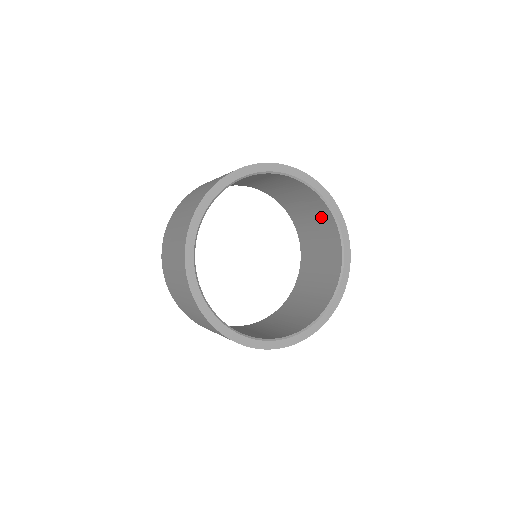
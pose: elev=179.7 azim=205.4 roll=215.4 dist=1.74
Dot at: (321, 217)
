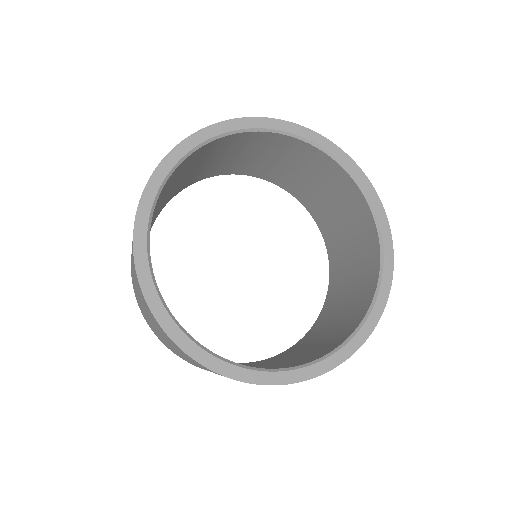
Dot at: (361, 292)
